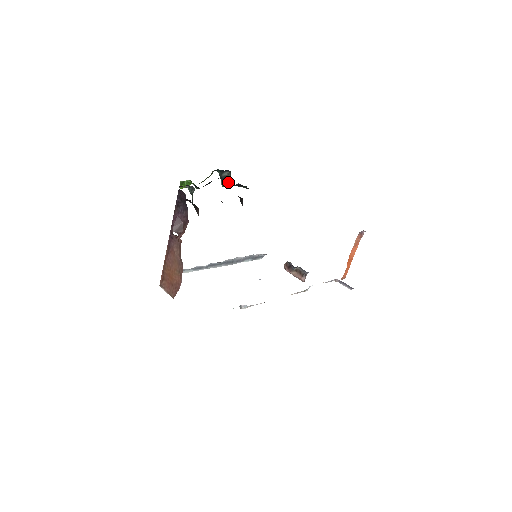
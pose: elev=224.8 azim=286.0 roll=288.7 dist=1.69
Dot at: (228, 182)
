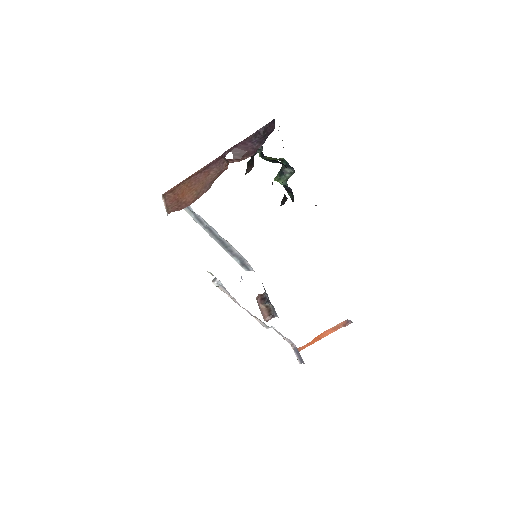
Dot at: (284, 179)
